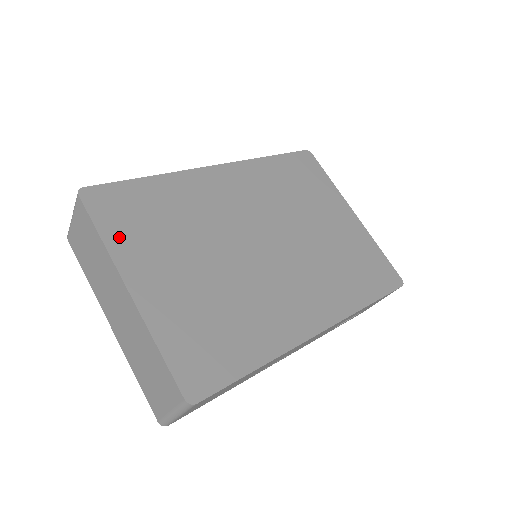
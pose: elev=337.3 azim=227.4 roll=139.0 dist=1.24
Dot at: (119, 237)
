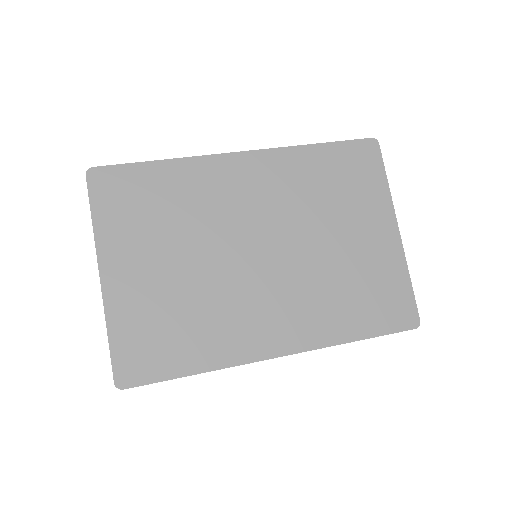
Dot at: (109, 223)
